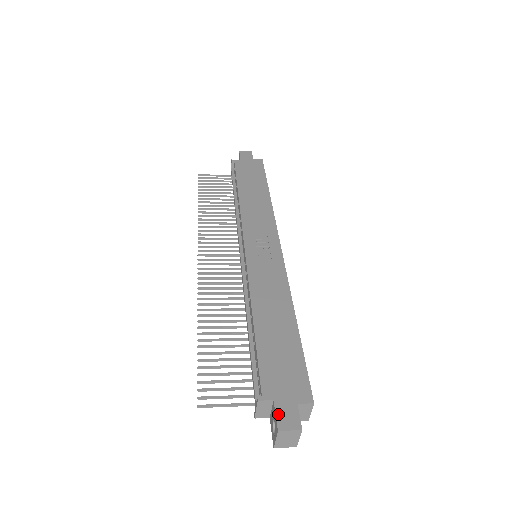
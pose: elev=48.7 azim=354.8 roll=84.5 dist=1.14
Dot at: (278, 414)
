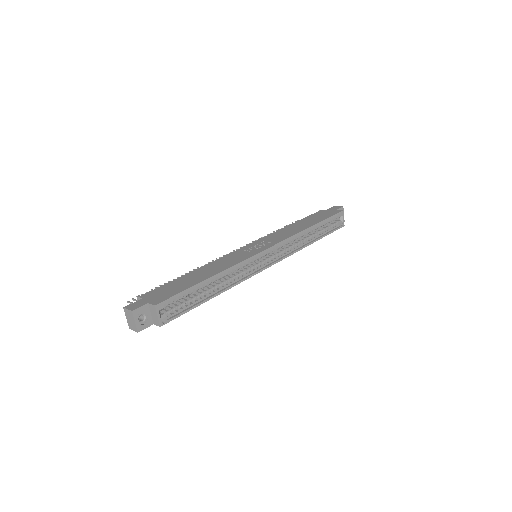
Dot at: (134, 303)
